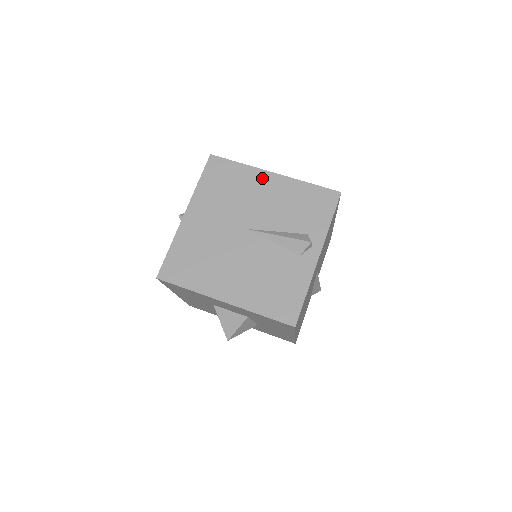
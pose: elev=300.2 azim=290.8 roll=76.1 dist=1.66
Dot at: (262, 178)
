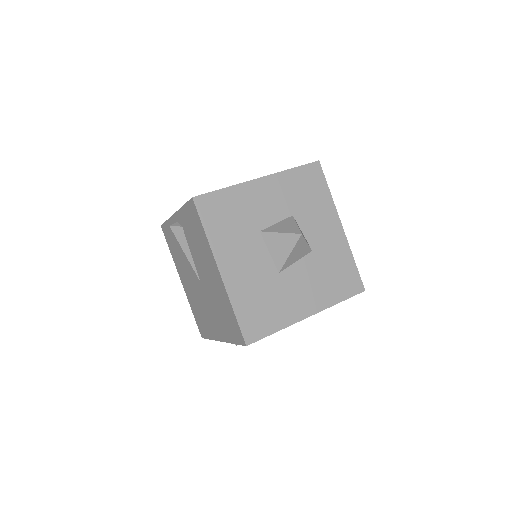
Dot at: occluded
